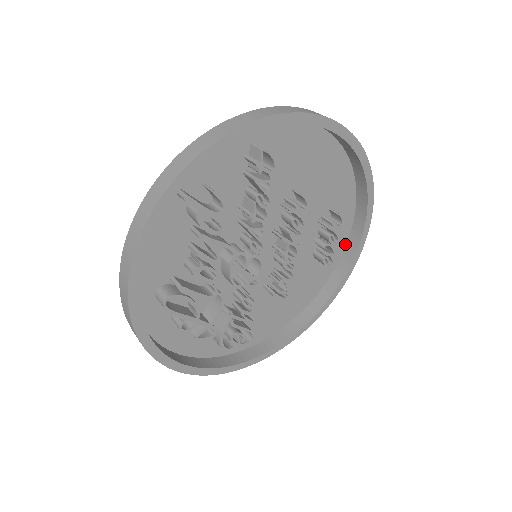
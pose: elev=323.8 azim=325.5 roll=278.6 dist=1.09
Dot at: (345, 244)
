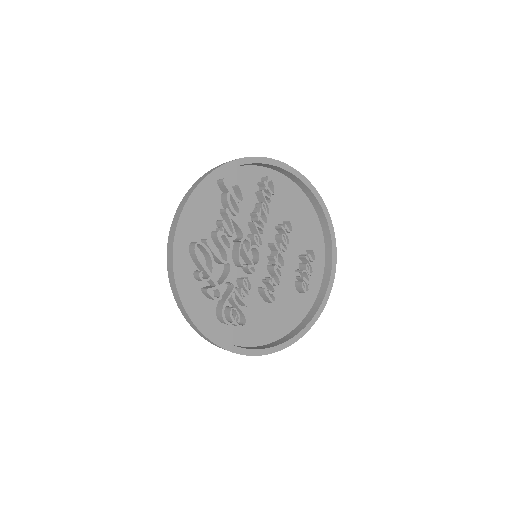
Dot at: (318, 290)
